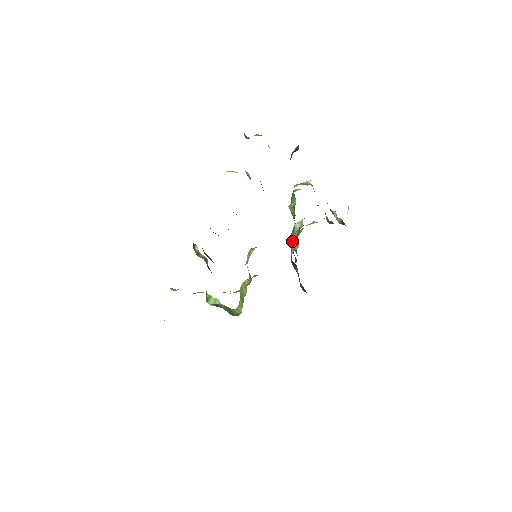
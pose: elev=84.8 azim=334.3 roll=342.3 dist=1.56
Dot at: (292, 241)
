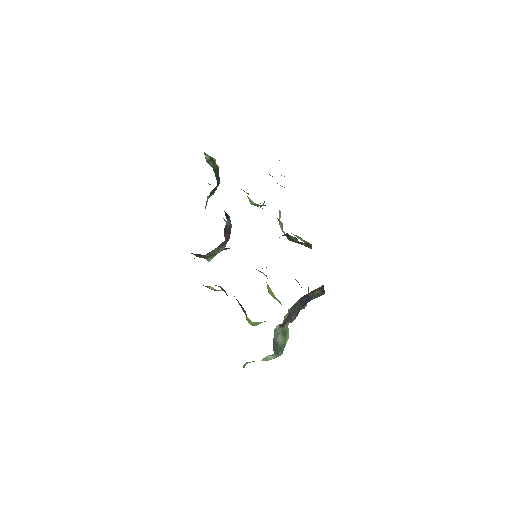
Dot at: (280, 227)
